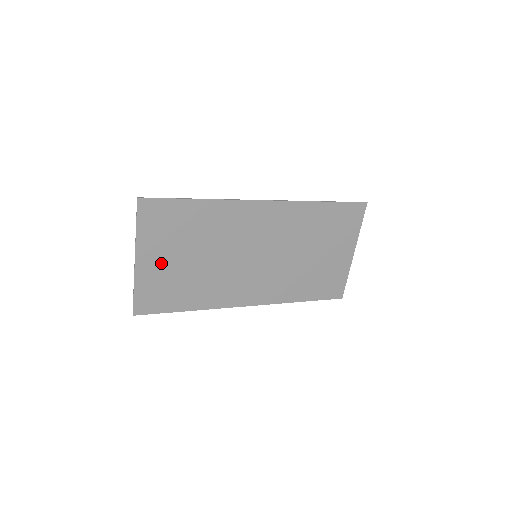
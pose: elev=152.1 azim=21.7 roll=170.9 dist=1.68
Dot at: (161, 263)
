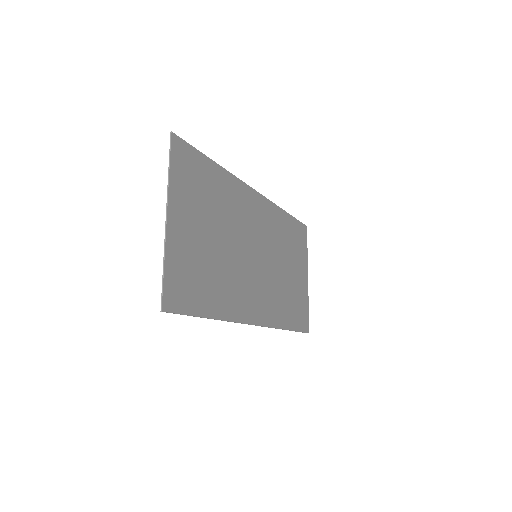
Dot at: (189, 233)
